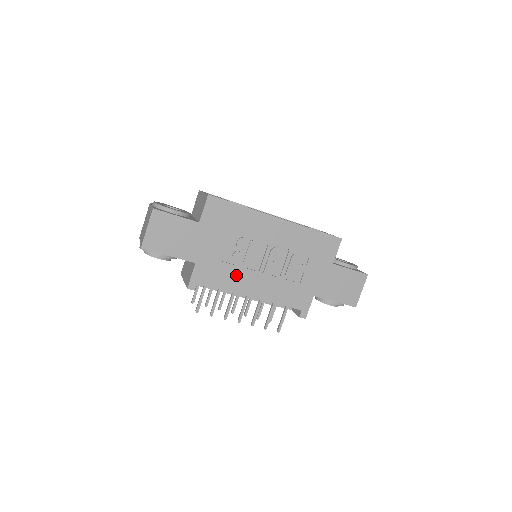
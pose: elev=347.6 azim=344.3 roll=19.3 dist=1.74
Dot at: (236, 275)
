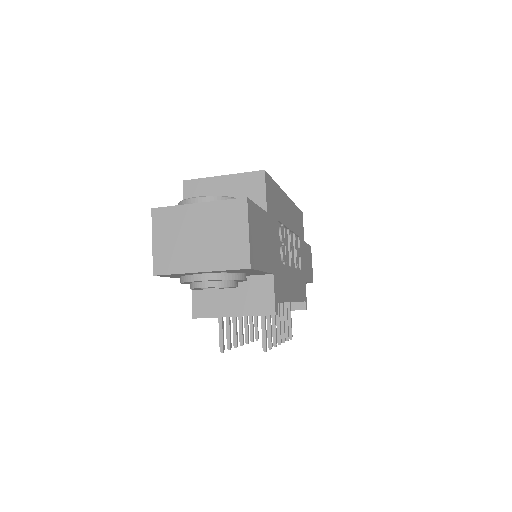
Dot at: (286, 278)
